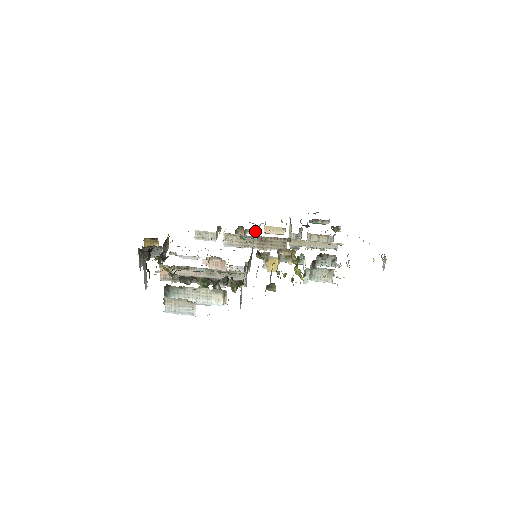
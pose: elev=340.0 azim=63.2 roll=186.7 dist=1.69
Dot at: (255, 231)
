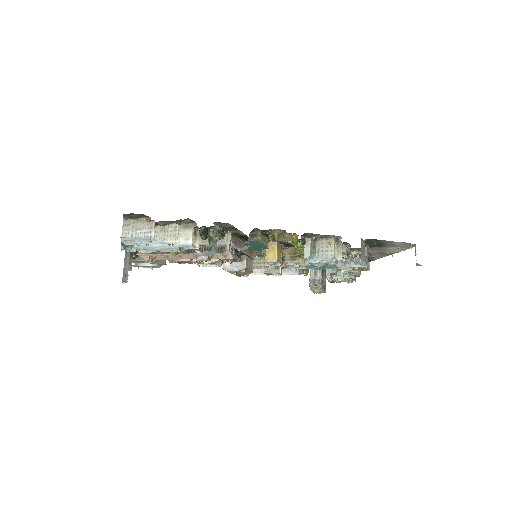
Dot at: occluded
